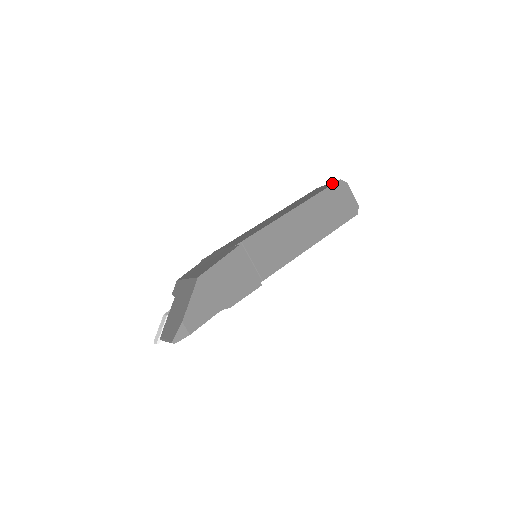
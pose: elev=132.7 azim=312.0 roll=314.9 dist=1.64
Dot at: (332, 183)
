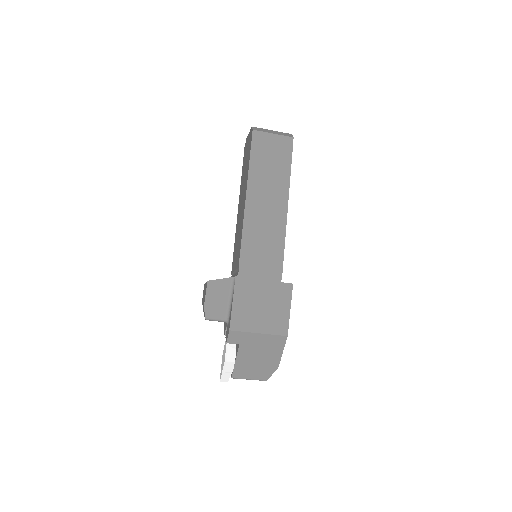
Dot at: (288, 143)
